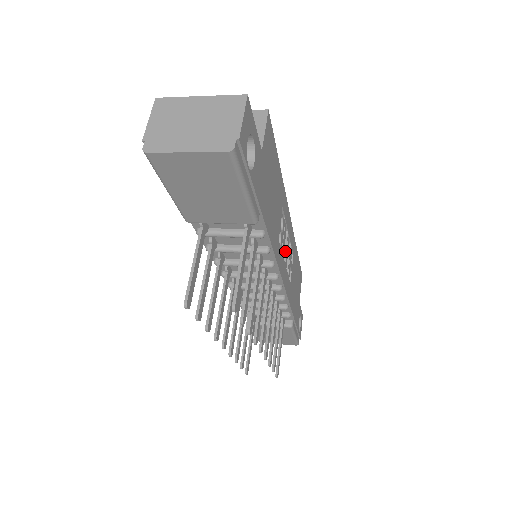
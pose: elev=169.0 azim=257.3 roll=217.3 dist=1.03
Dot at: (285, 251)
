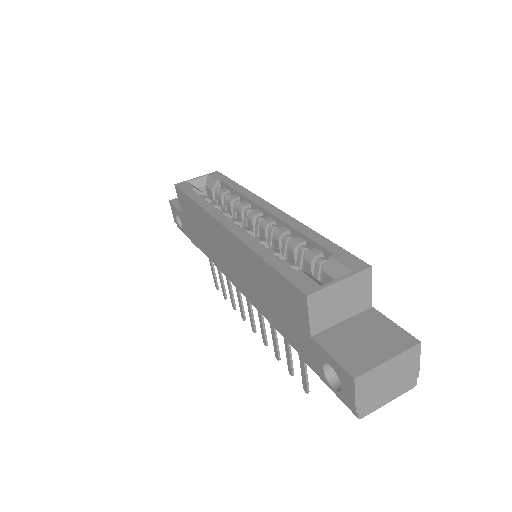
Dot at: occluded
